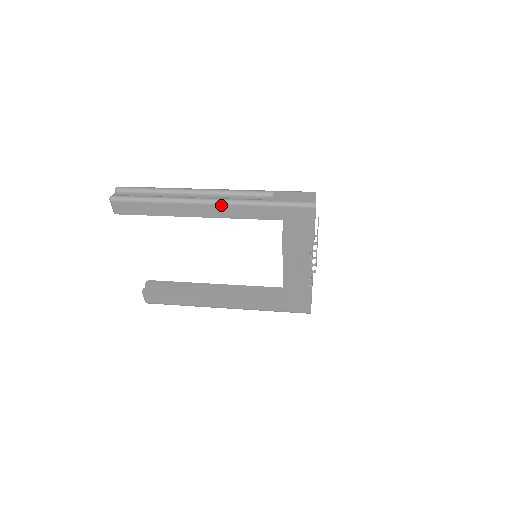
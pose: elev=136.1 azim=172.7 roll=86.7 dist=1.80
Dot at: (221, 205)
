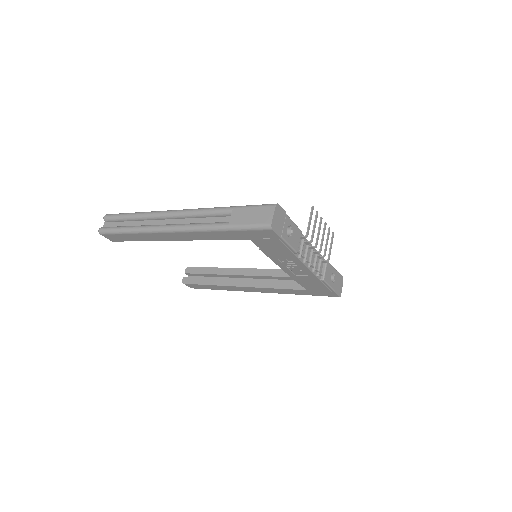
Dot at: (184, 232)
